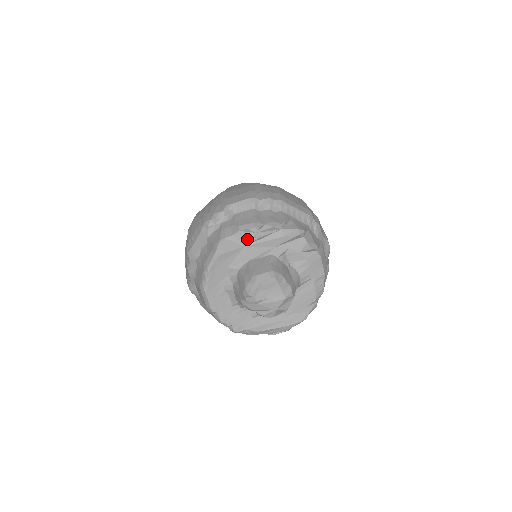
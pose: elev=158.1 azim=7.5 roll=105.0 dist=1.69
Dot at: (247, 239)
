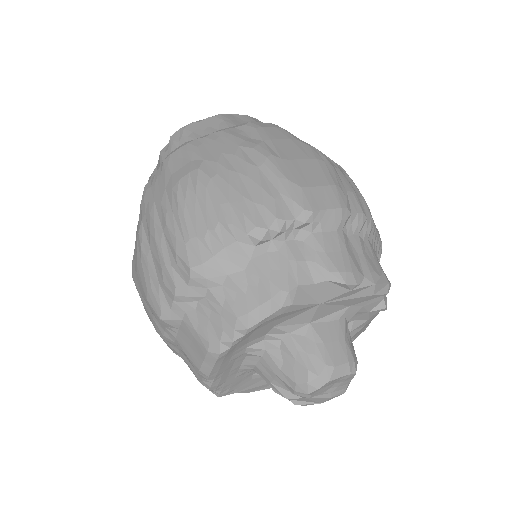
Dot at: (331, 295)
